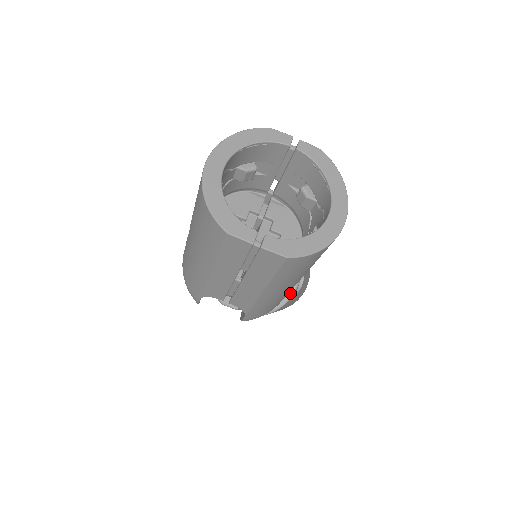
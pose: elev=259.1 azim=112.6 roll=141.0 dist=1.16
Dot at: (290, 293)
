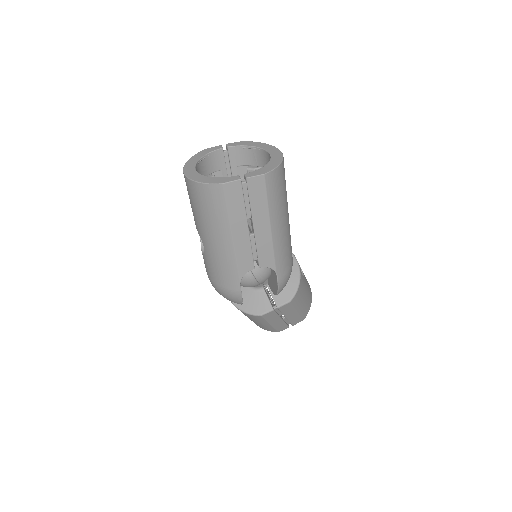
Dot at: (297, 270)
